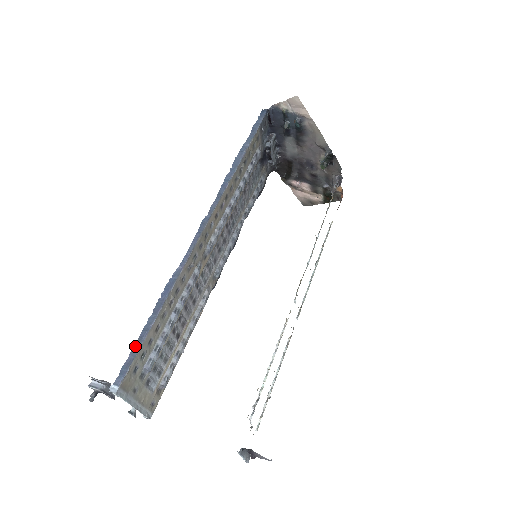
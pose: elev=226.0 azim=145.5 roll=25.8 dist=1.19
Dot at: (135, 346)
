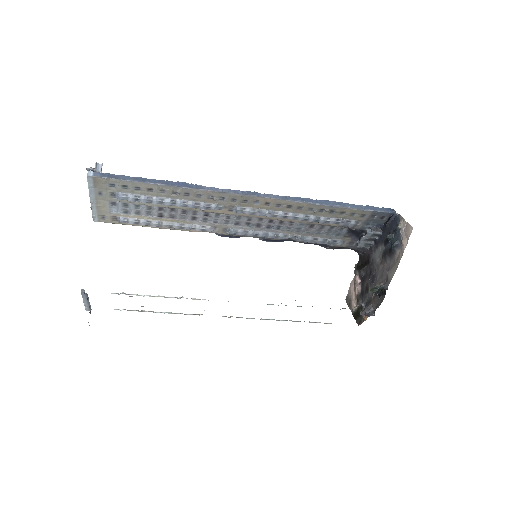
Dot at: (128, 176)
